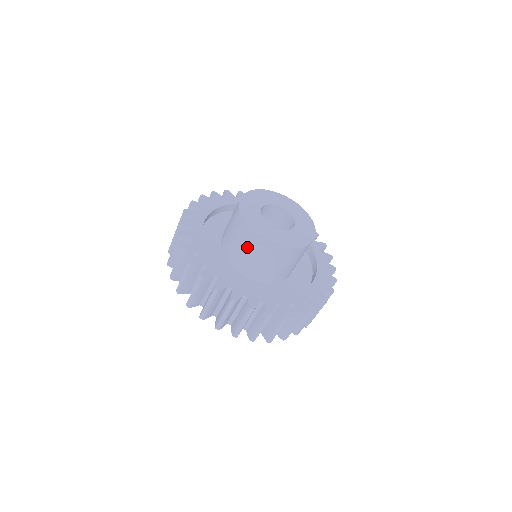
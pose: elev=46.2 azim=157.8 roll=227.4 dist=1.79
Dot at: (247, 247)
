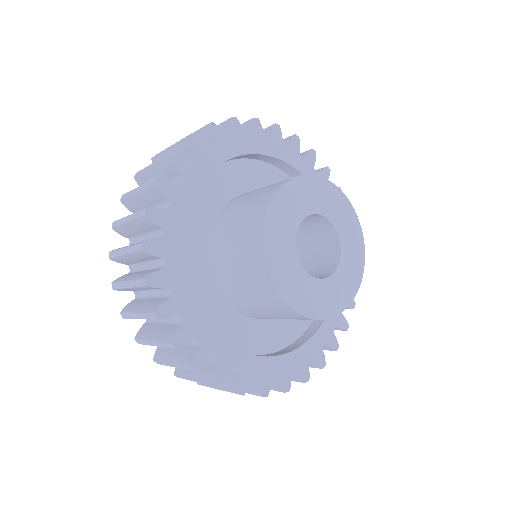
Dot at: (266, 308)
